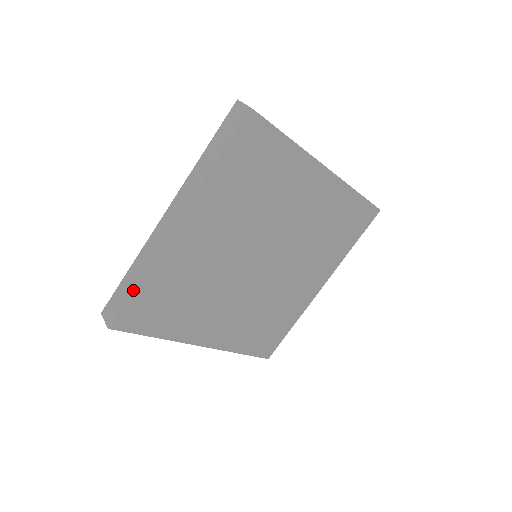
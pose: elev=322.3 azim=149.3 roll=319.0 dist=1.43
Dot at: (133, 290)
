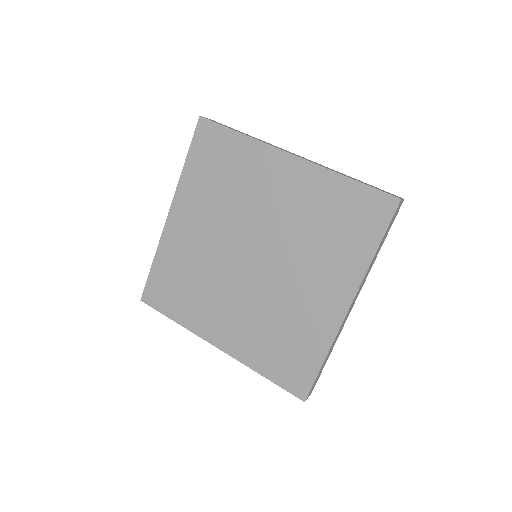
Dot at: (151, 268)
